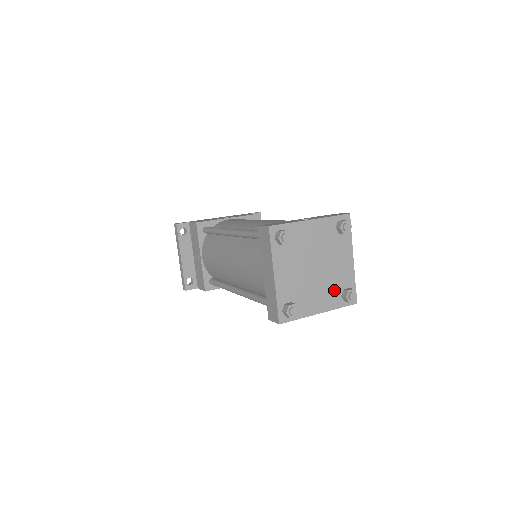
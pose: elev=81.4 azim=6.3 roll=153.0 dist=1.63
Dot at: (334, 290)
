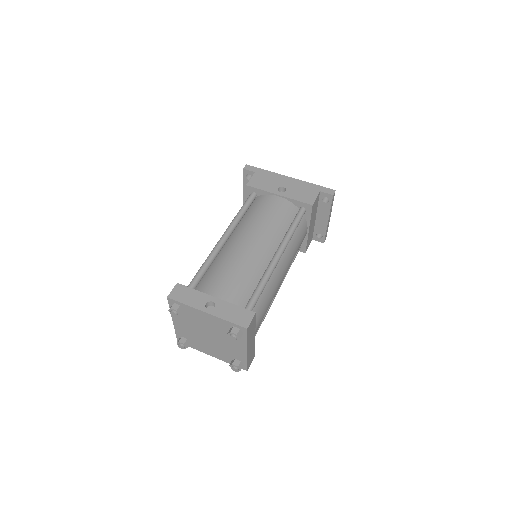
Dot at: (226, 354)
